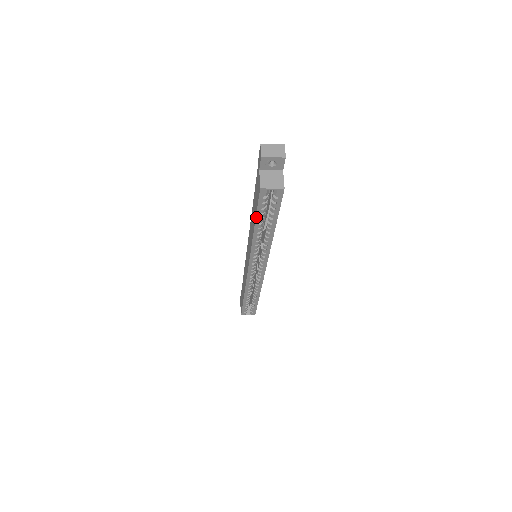
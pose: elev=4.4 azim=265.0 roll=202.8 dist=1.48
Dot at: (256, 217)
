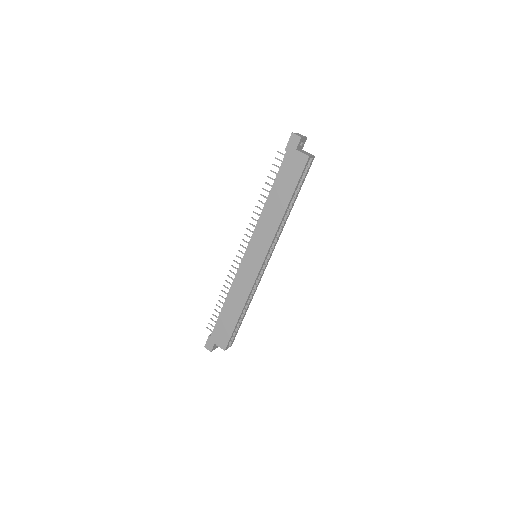
Dot at: (295, 190)
